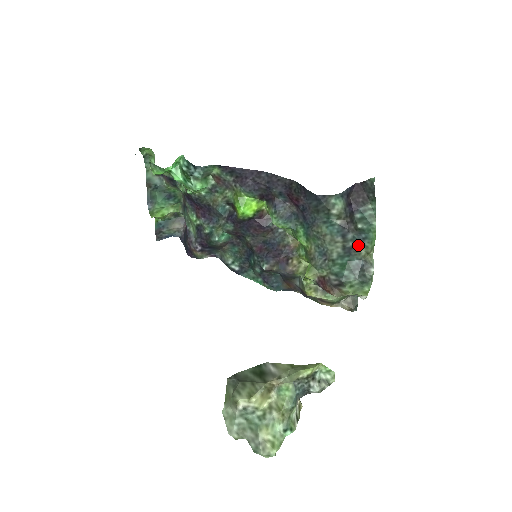
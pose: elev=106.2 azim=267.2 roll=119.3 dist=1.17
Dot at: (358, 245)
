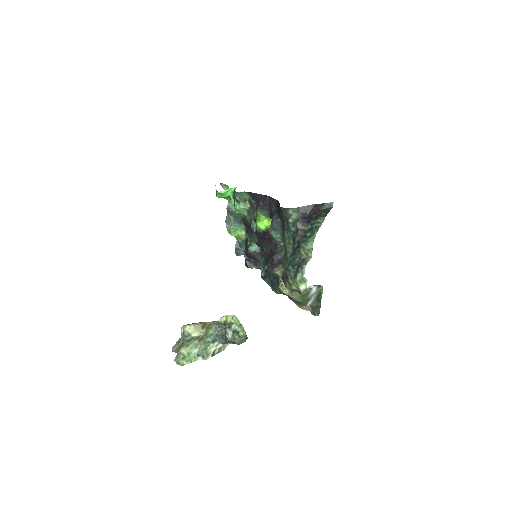
Dot at: (299, 246)
